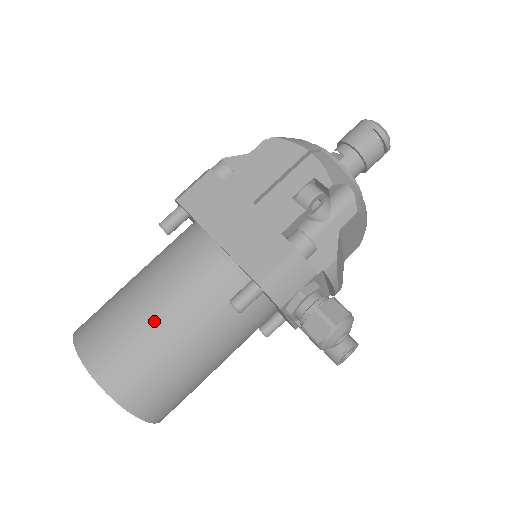
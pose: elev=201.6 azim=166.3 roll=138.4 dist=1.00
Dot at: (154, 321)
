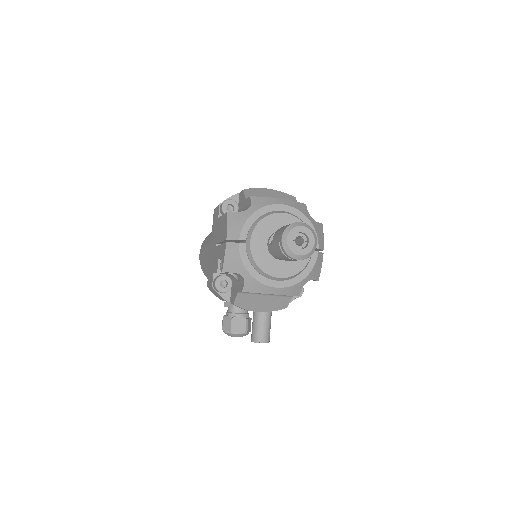
Dot at: (206, 260)
